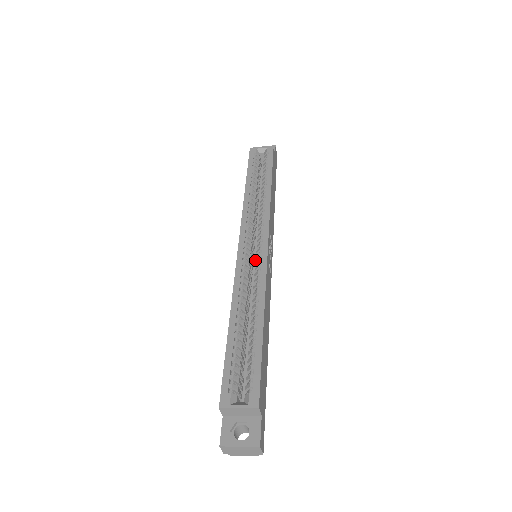
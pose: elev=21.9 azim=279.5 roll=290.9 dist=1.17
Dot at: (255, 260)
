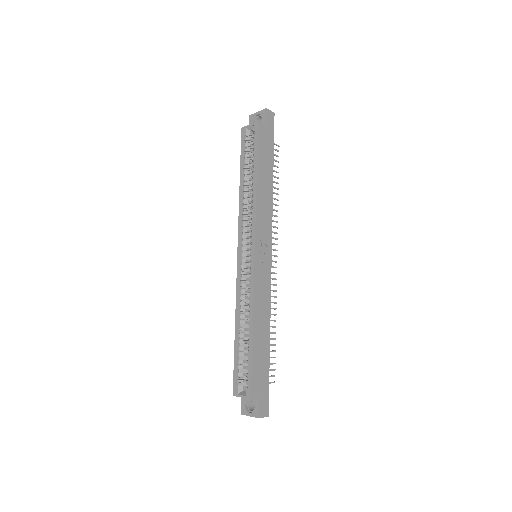
Dot at: occluded
